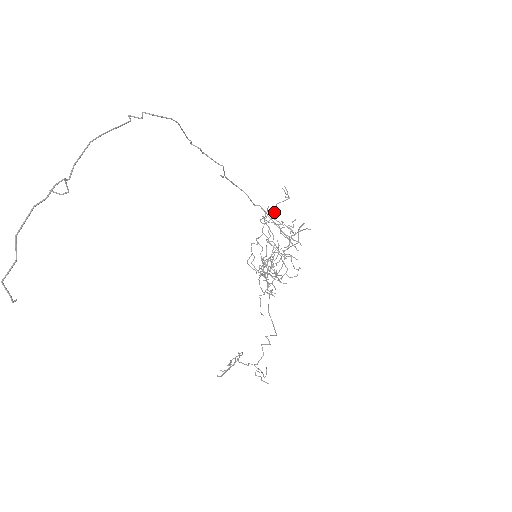
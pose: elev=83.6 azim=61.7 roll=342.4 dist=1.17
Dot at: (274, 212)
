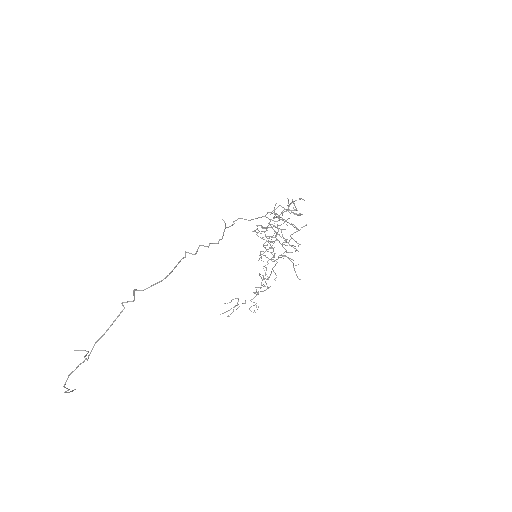
Dot at: occluded
